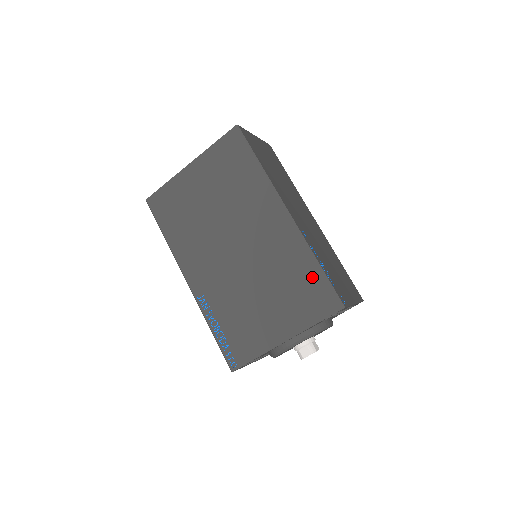
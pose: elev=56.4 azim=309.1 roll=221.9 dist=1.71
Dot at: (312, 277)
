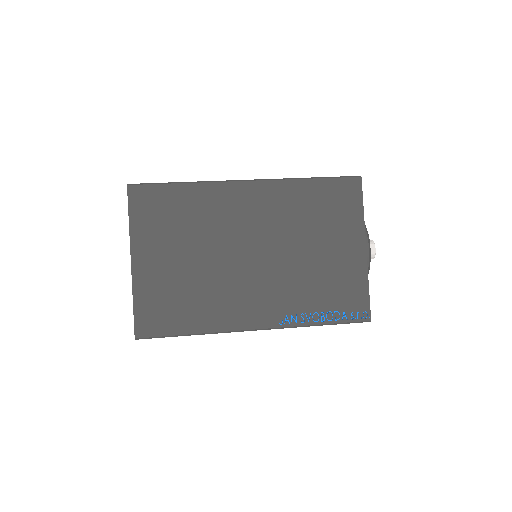
Dot at: (321, 190)
